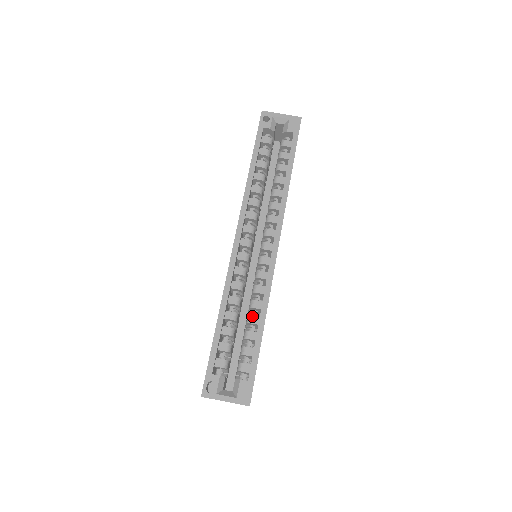
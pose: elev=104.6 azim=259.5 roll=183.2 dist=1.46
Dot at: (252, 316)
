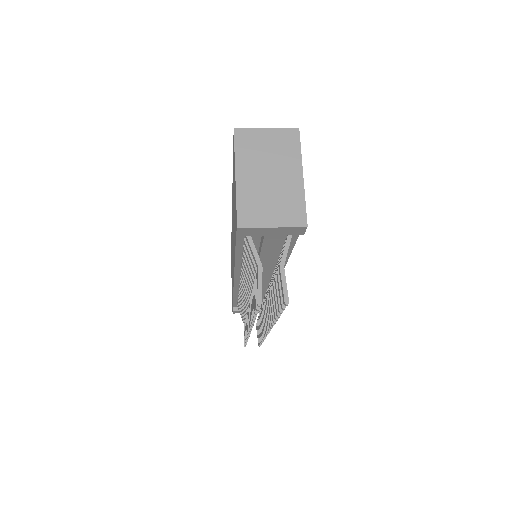
Dot at: occluded
